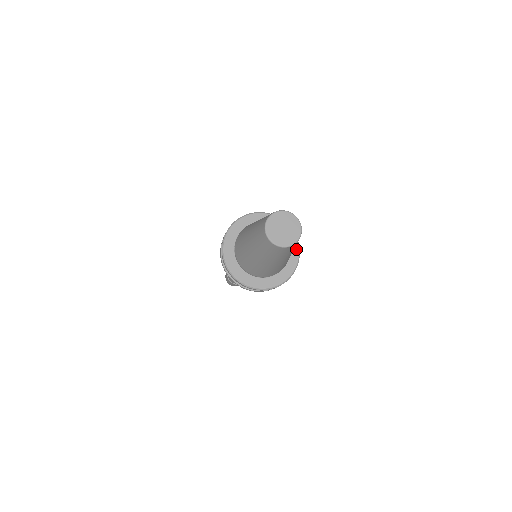
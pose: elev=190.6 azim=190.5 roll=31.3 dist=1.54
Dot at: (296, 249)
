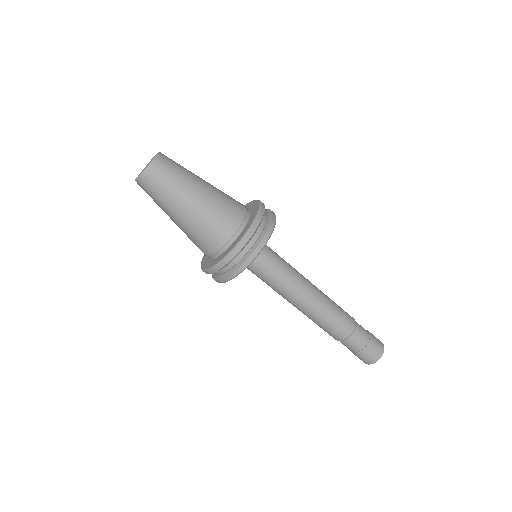
Dot at: (246, 230)
